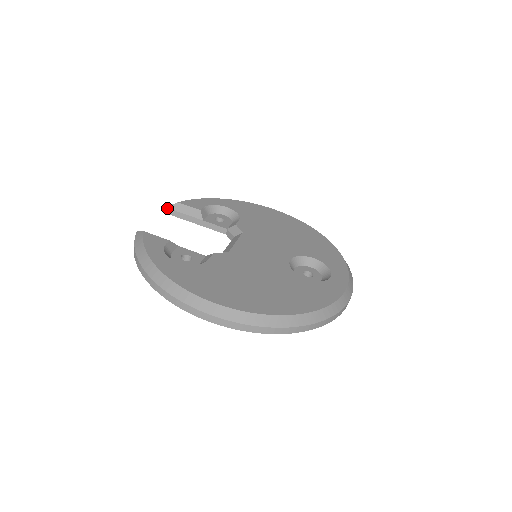
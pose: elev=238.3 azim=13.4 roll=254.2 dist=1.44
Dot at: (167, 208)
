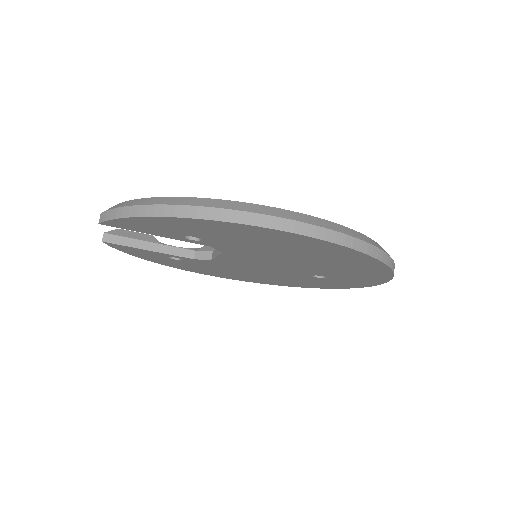
Dot at: (106, 233)
